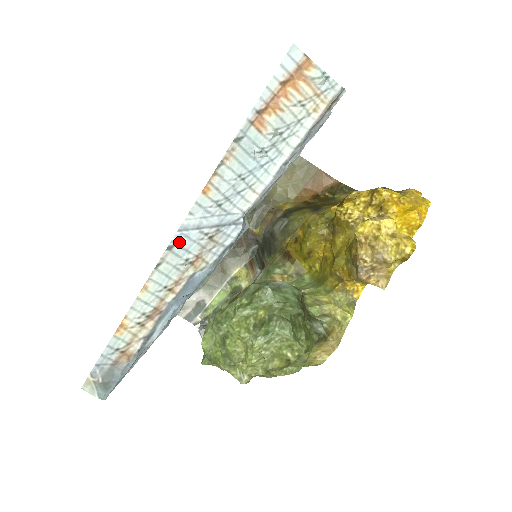
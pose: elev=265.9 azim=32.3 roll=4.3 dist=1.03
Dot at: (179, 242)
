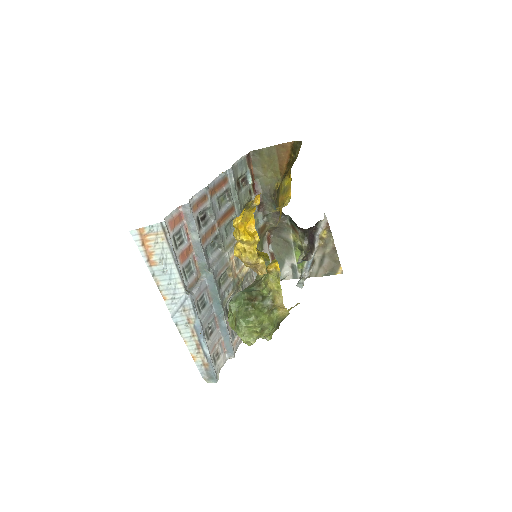
Dot at: (177, 321)
